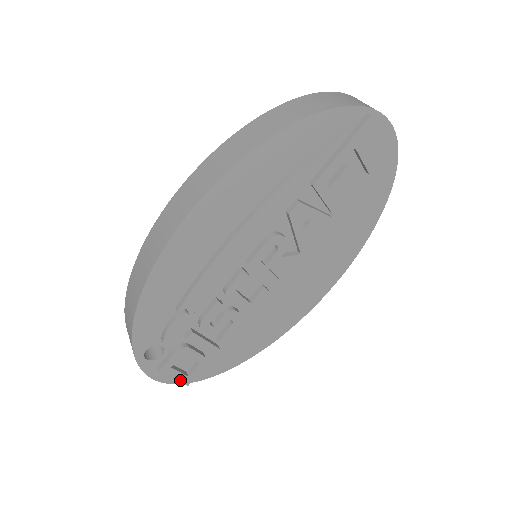
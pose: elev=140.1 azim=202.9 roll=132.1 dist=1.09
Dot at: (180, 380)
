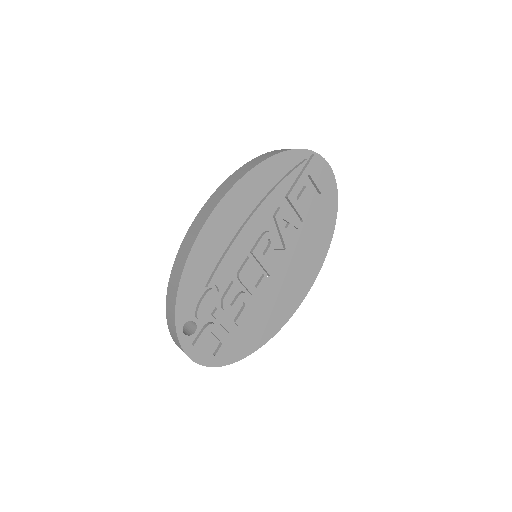
Dot at: (208, 359)
